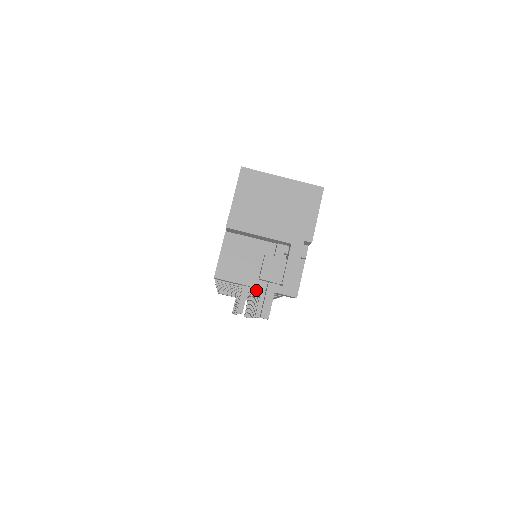
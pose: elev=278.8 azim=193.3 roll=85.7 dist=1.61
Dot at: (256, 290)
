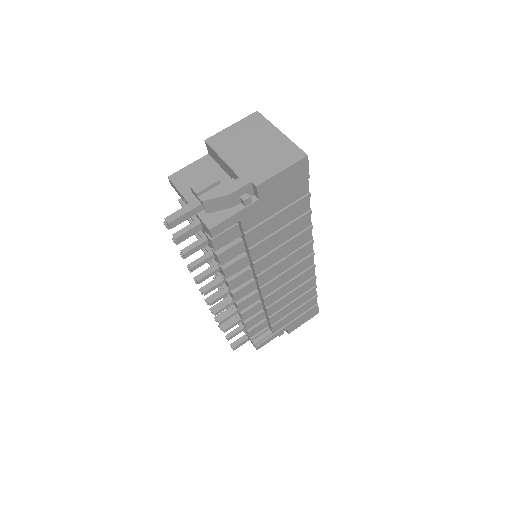
Dot at: occluded
